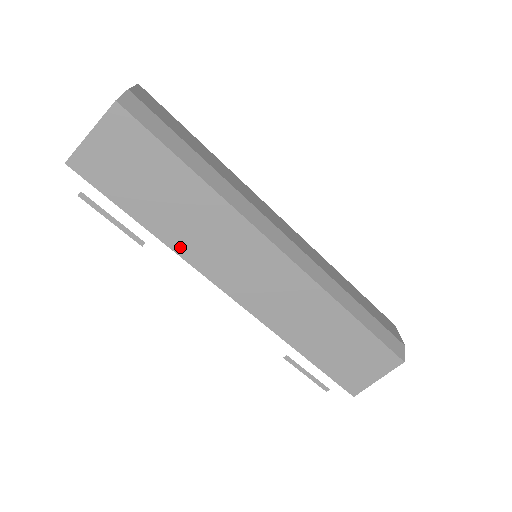
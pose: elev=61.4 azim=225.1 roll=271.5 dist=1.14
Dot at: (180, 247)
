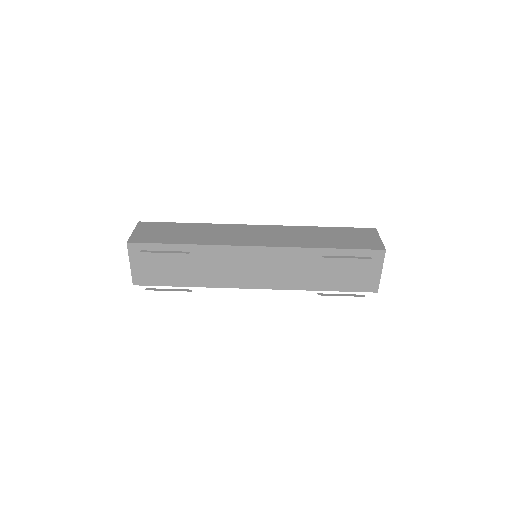
Dot at: (208, 242)
